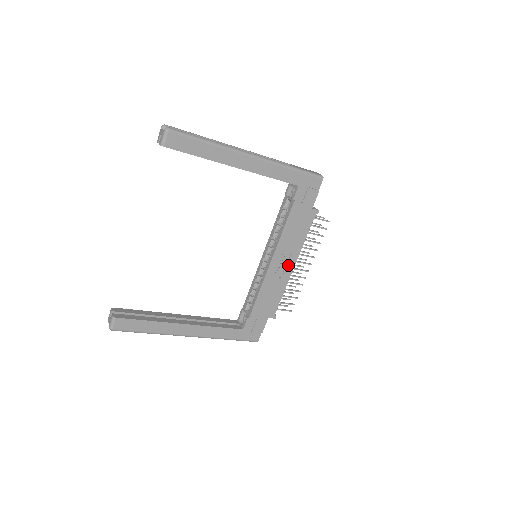
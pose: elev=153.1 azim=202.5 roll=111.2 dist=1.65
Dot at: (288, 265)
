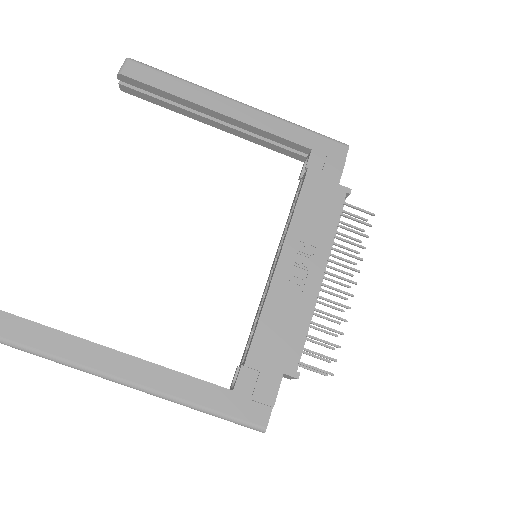
Dot at: (311, 271)
